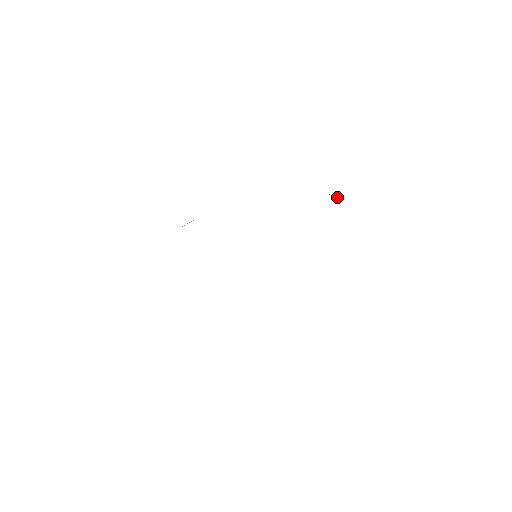
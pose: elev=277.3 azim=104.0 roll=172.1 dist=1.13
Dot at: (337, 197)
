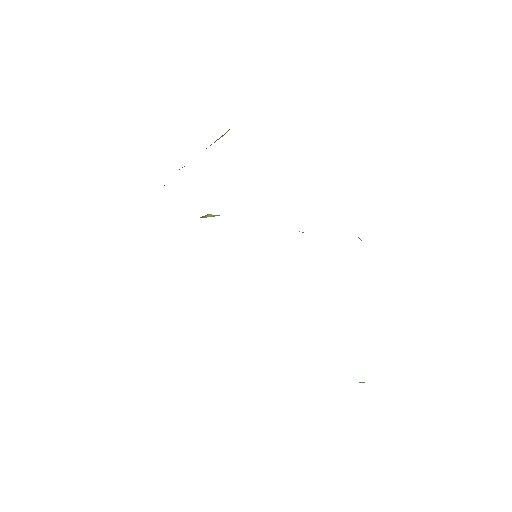
Dot at: occluded
